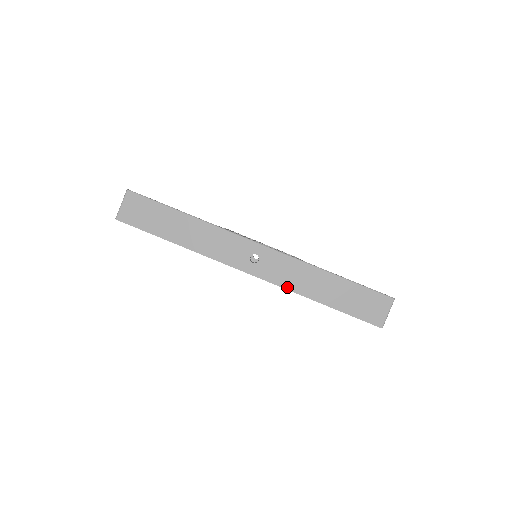
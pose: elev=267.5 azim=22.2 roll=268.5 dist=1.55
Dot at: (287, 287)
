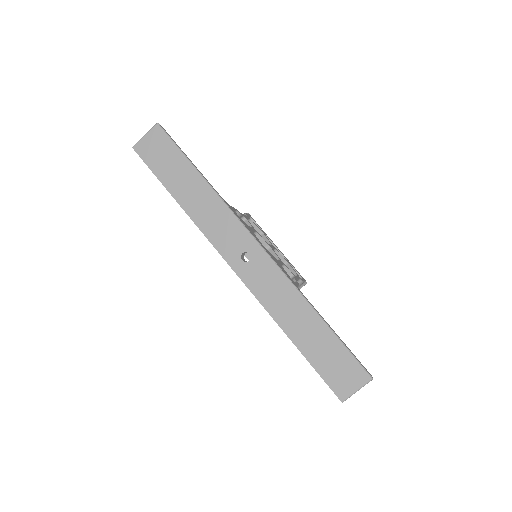
Dot at: (264, 304)
